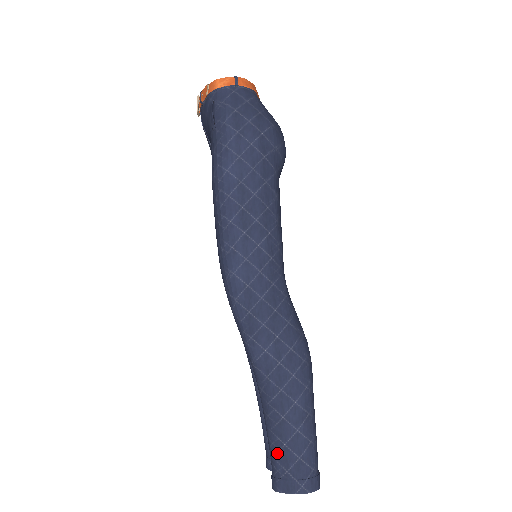
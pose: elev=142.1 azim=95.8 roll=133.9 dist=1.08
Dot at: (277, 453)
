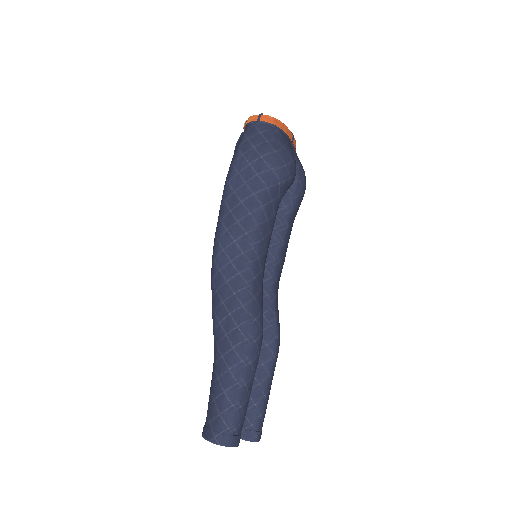
Dot at: (209, 406)
